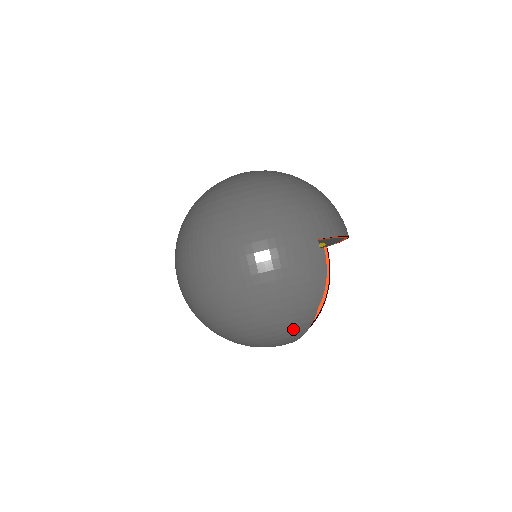
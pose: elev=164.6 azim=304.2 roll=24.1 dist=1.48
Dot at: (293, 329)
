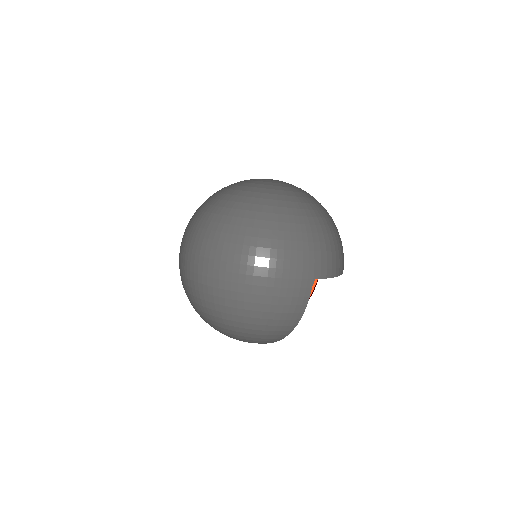
Dot at: (264, 340)
